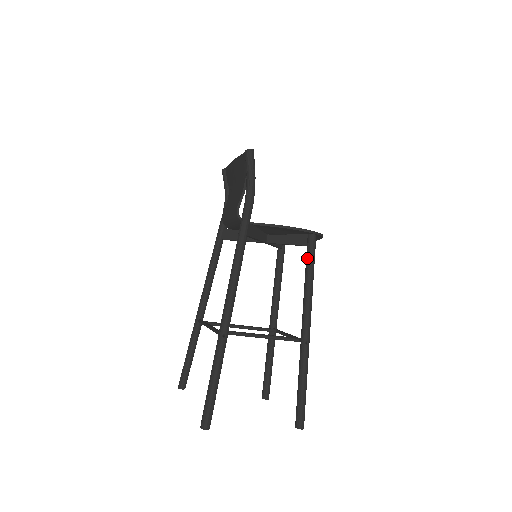
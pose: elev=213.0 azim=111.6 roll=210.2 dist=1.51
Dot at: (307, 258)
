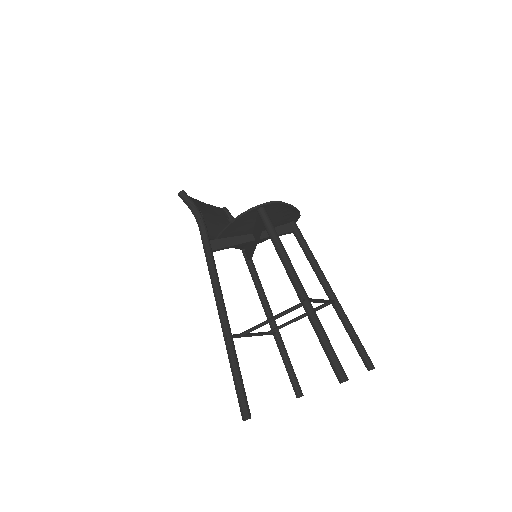
Dot at: (266, 230)
